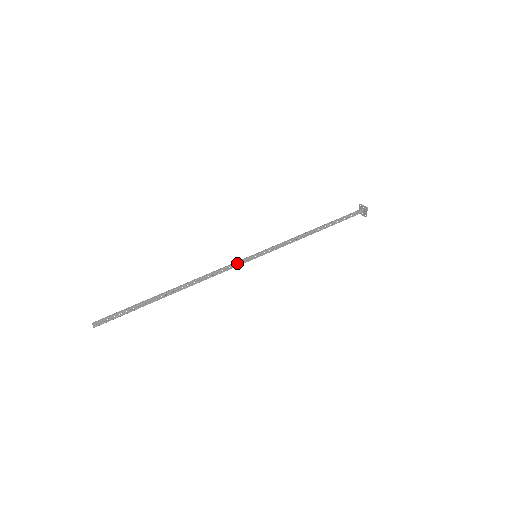
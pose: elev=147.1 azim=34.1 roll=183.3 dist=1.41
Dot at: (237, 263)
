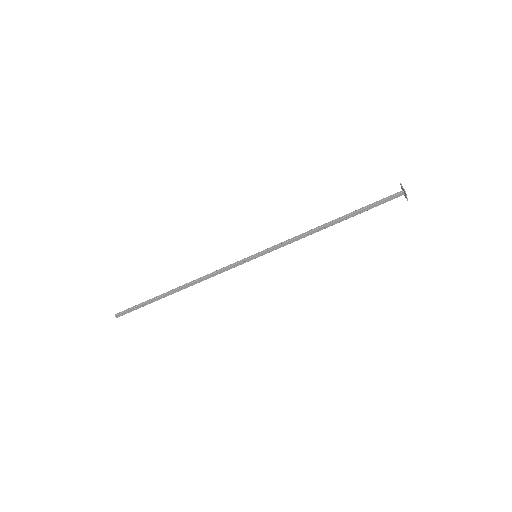
Dot at: (235, 264)
